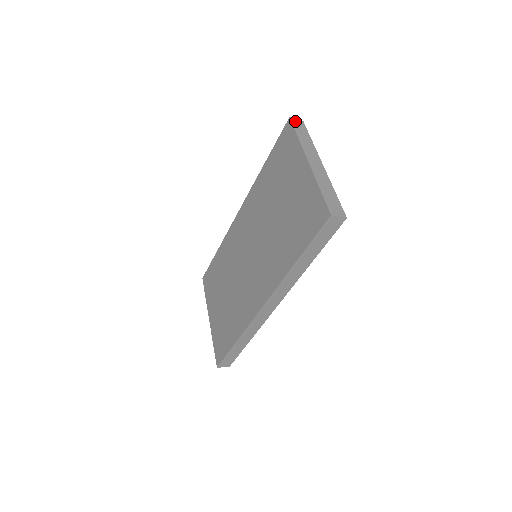
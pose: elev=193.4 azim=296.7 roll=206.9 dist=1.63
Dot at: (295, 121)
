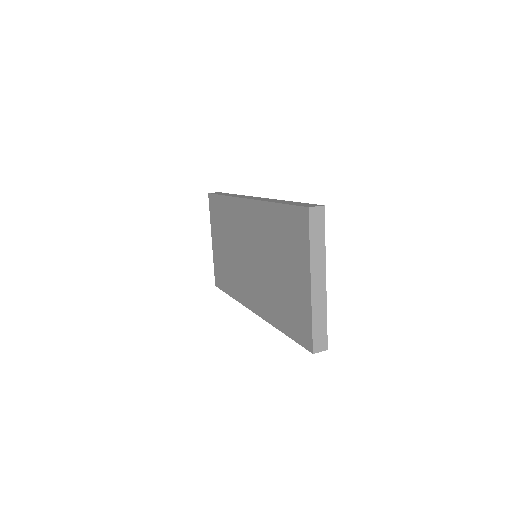
Dot at: (314, 212)
